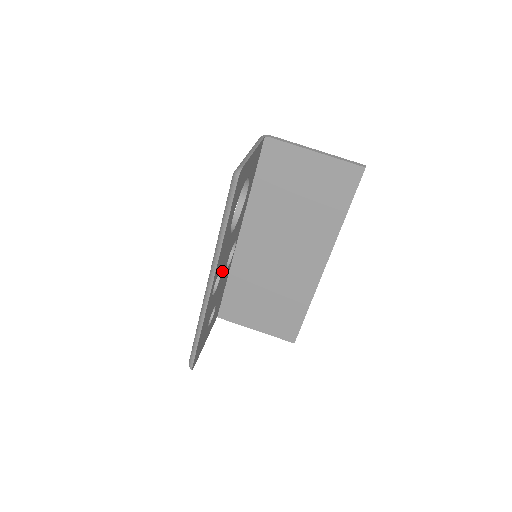
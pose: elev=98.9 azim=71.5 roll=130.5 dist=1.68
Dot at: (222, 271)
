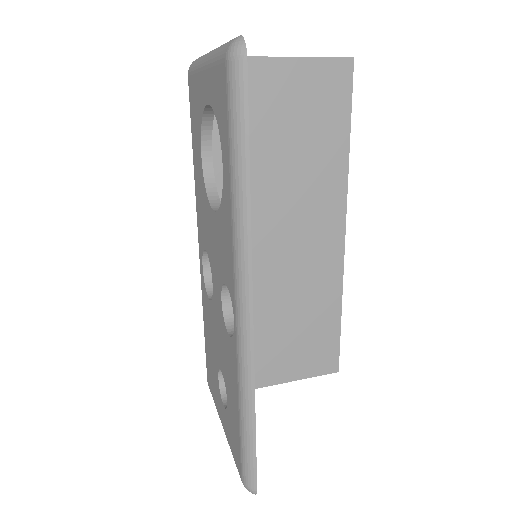
Dot at: occluded
